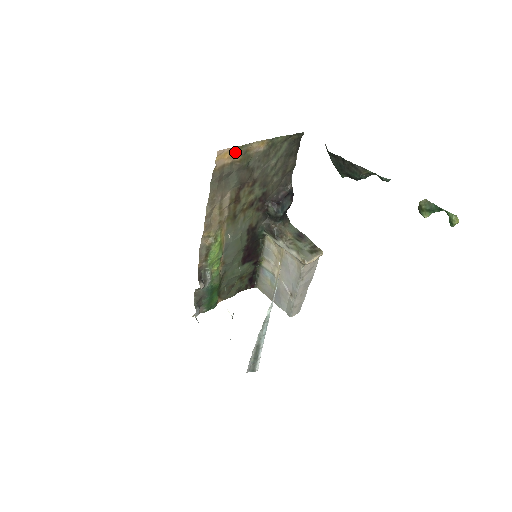
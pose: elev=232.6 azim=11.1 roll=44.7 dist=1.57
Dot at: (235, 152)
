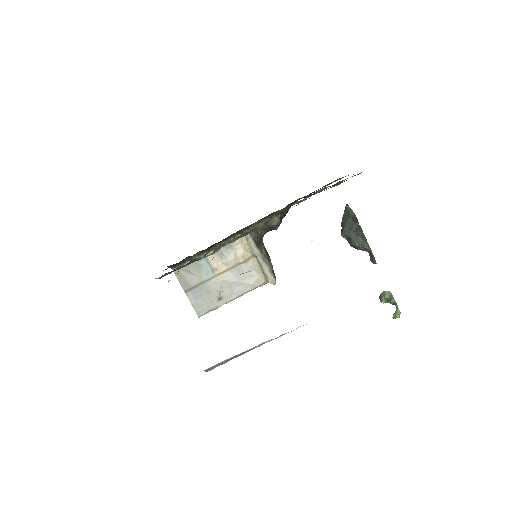
Dot at: occluded
